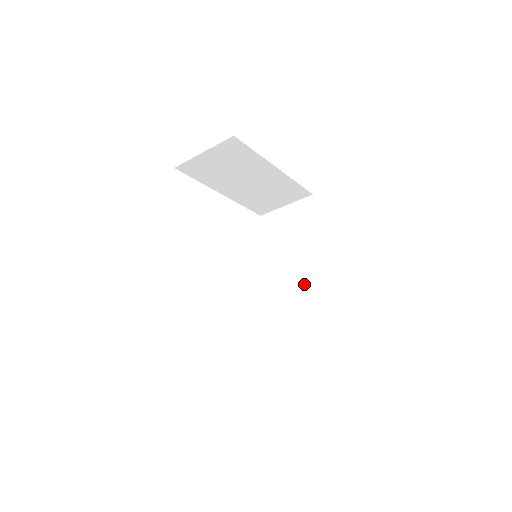
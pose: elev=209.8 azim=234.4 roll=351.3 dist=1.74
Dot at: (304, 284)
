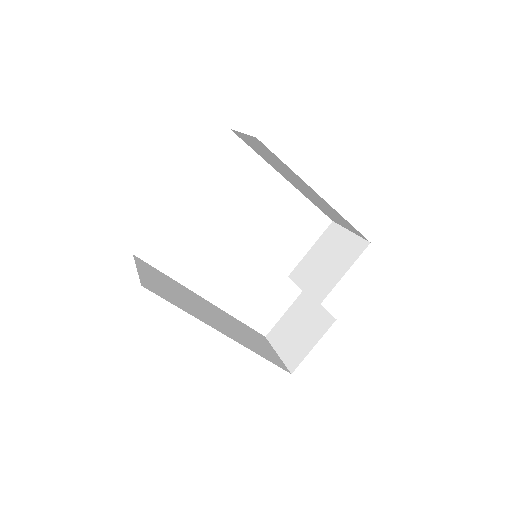
Dot at: (322, 204)
